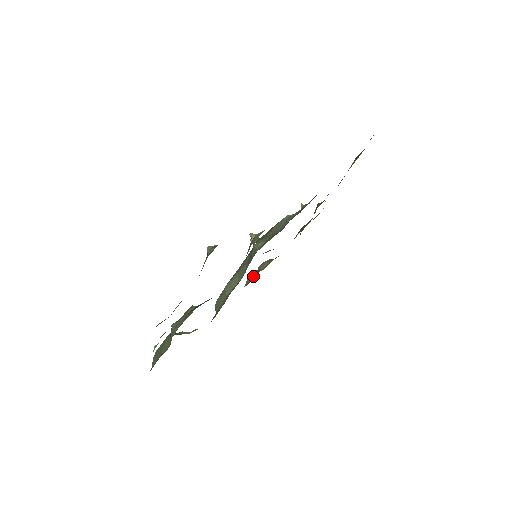
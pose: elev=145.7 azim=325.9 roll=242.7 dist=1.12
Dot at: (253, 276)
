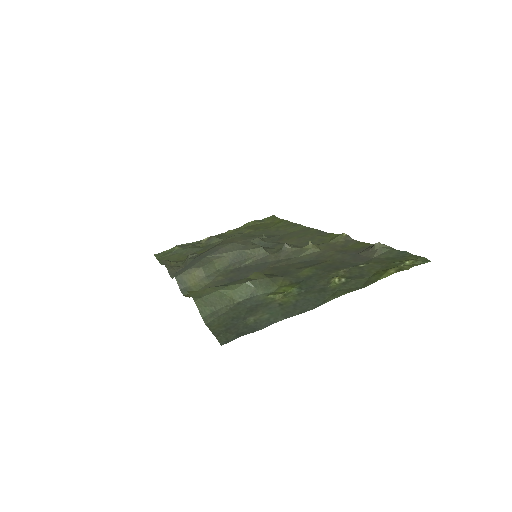
Dot at: (174, 268)
